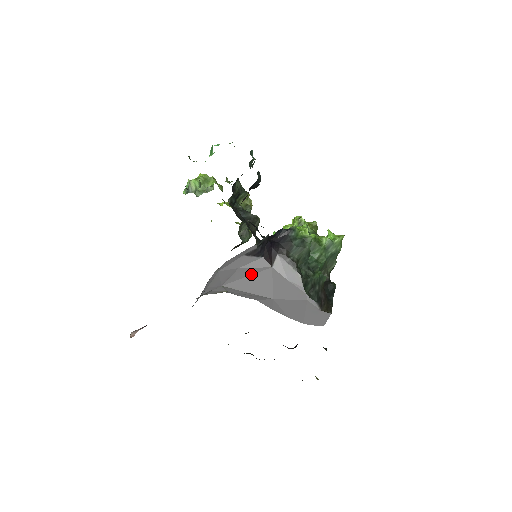
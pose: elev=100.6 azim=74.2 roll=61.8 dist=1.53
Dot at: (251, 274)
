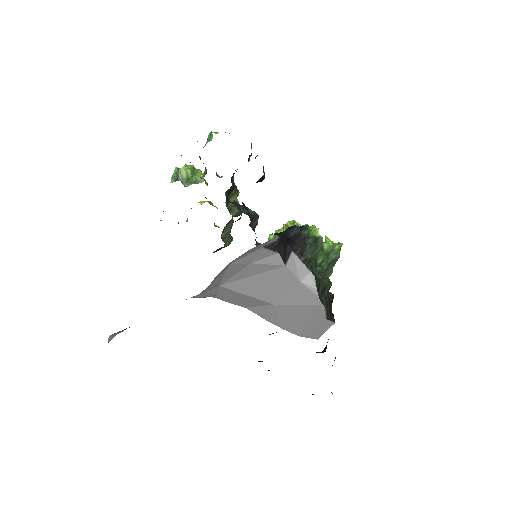
Dot at: (259, 273)
